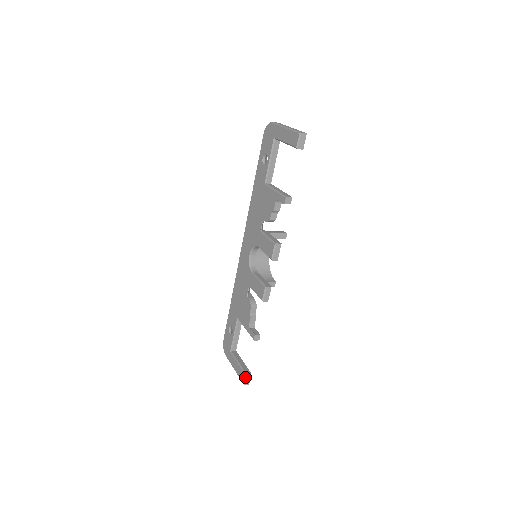
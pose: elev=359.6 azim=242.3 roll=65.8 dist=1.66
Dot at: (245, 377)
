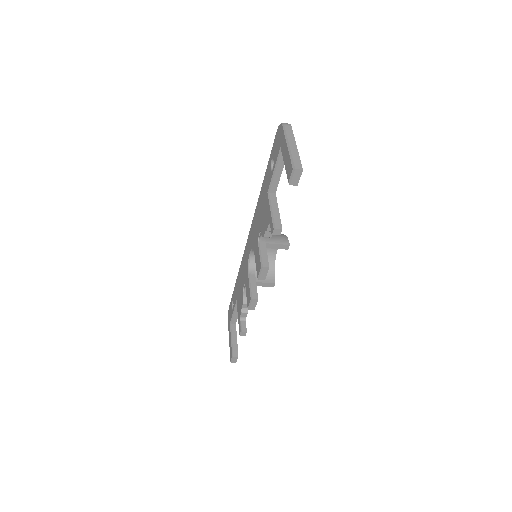
Dot at: (232, 357)
